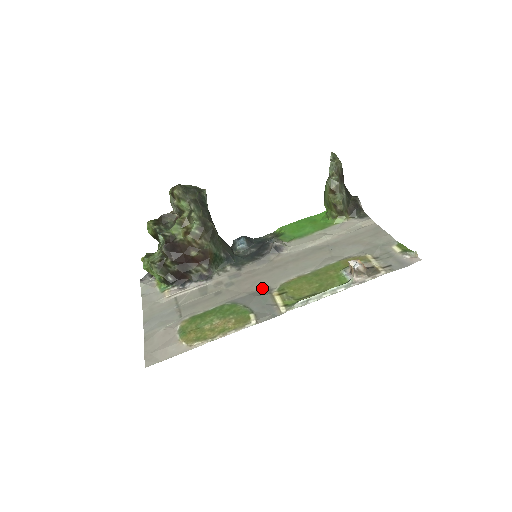
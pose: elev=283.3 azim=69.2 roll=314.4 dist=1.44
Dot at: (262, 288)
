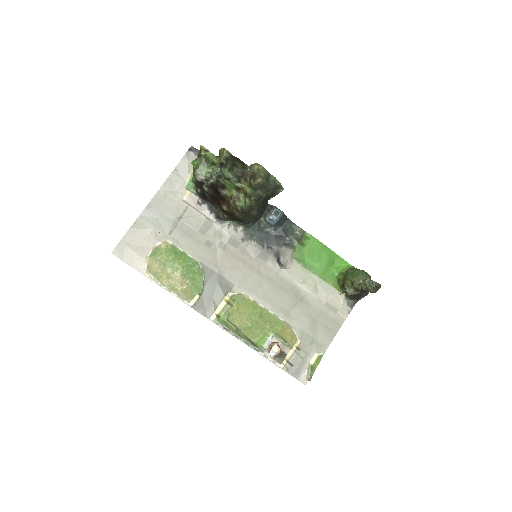
Dot at: (230, 280)
